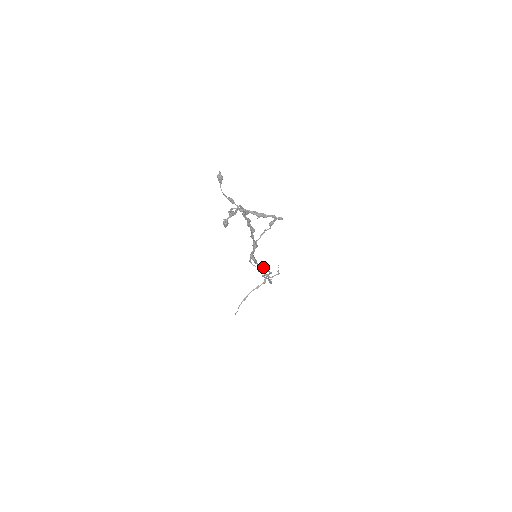
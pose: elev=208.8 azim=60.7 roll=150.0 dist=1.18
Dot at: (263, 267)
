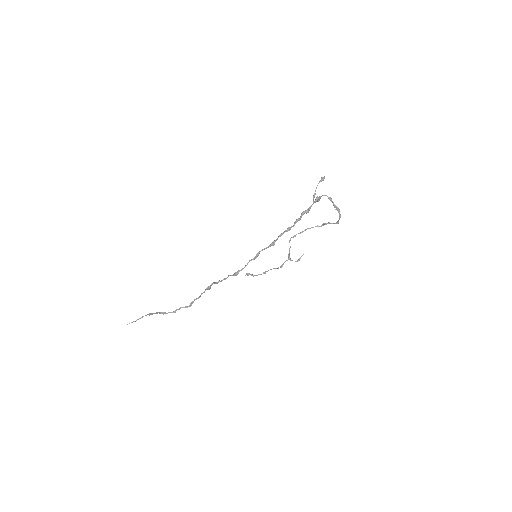
Dot at: (210, 287)
